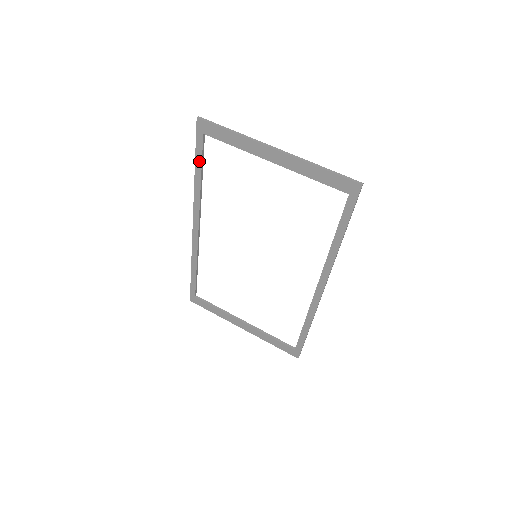
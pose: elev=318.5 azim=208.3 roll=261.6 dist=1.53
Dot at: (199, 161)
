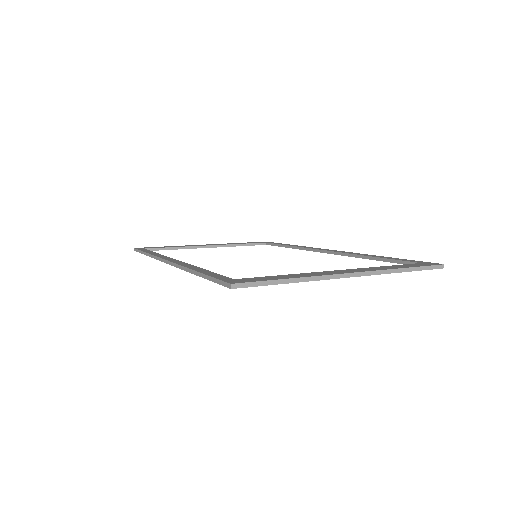
Dot at: occluded
